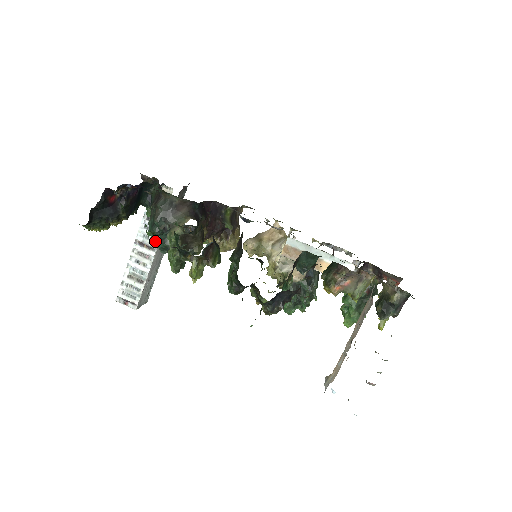
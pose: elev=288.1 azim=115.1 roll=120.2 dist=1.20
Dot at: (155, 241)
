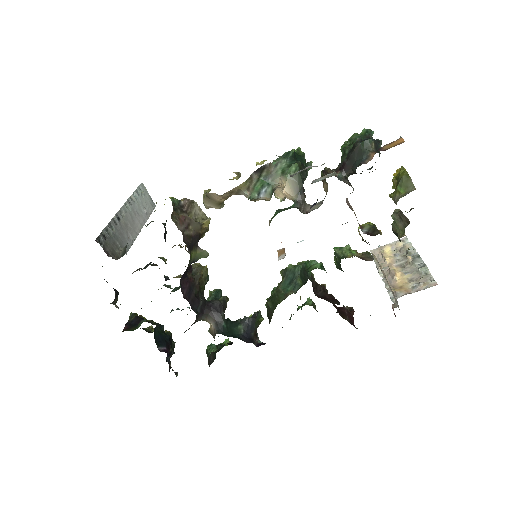
Dot at: occluded
